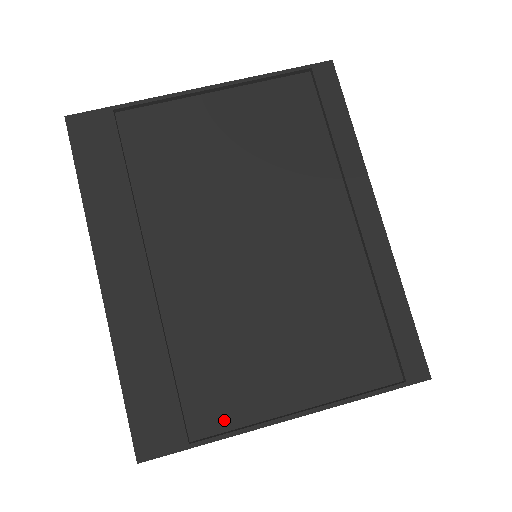
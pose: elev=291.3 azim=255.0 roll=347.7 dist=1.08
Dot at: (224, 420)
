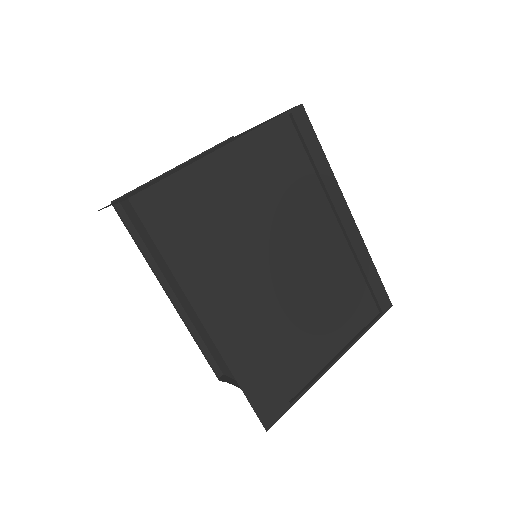
Dot at: (302, 380)
